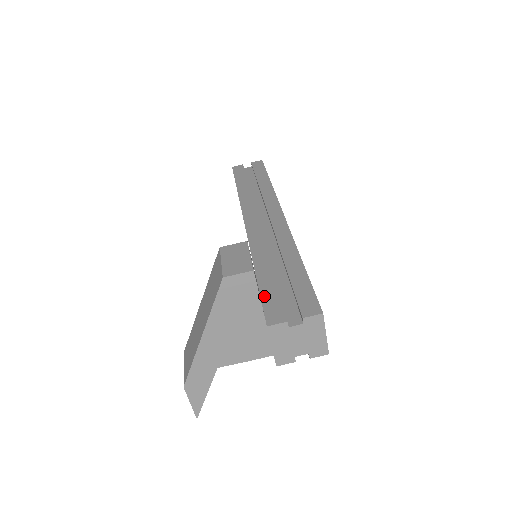
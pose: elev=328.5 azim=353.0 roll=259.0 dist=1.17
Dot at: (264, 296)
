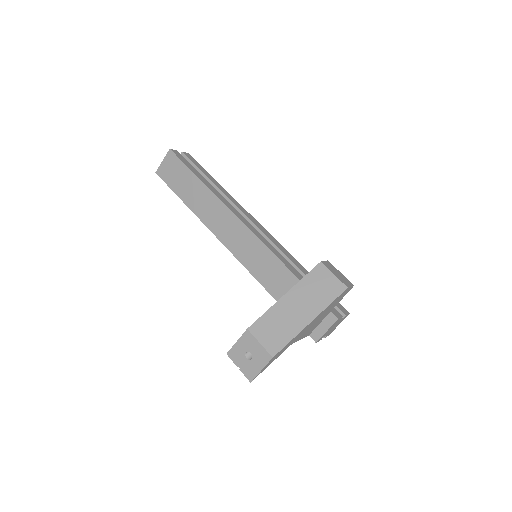
Dot at: occluded
